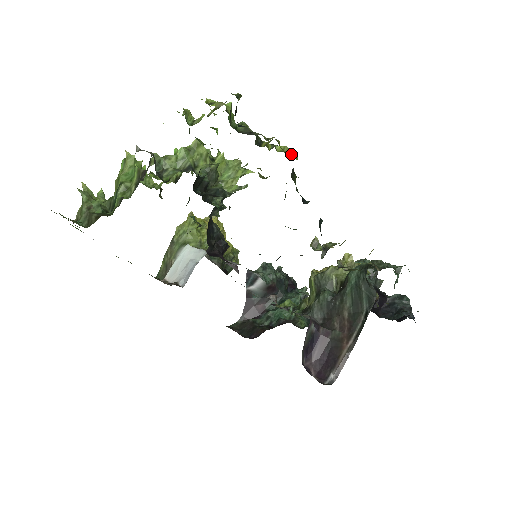
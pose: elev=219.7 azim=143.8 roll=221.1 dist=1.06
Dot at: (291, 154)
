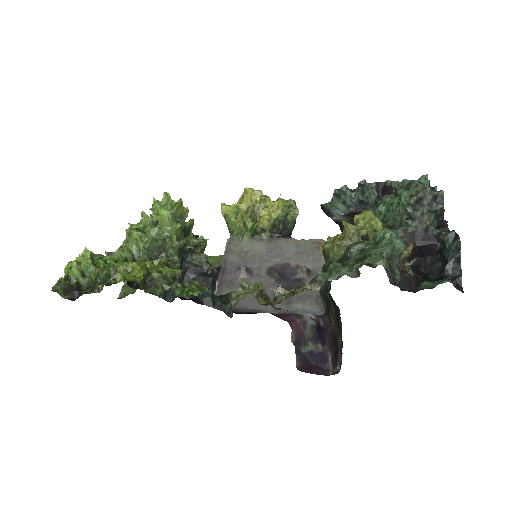
Dot at: (136, 271)
